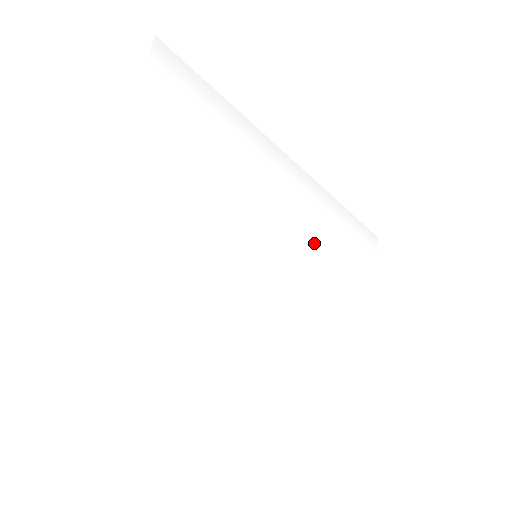
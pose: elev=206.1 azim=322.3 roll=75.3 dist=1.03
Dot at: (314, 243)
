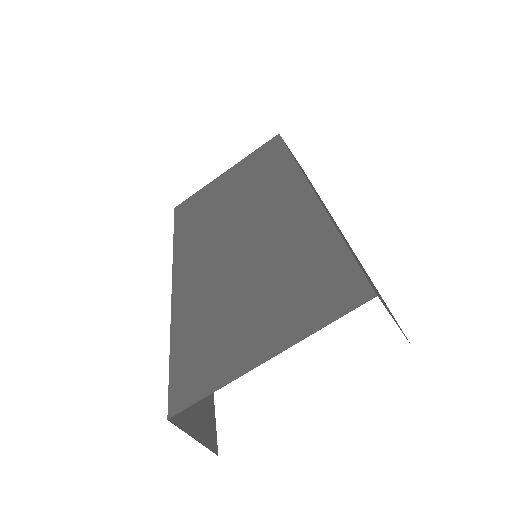
Dot at: occluded
